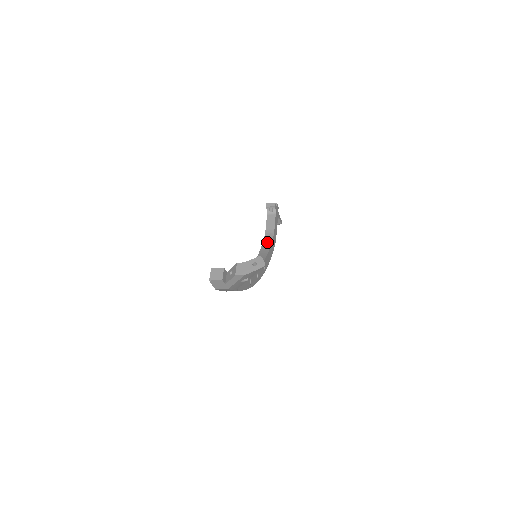
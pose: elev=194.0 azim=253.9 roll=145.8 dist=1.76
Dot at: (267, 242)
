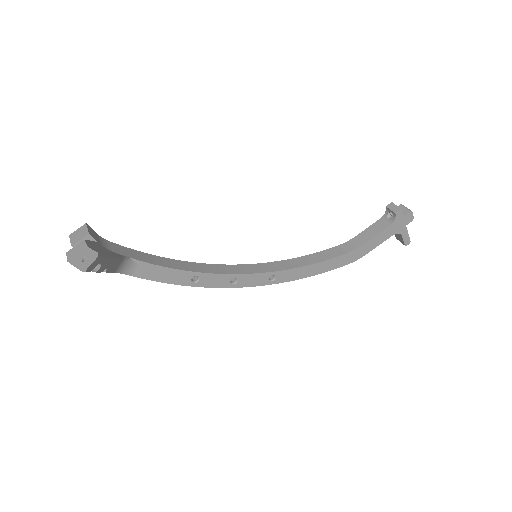
Dot at: (333, 252)
